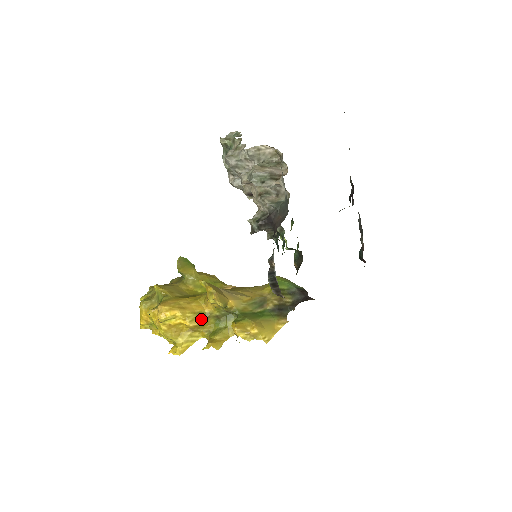
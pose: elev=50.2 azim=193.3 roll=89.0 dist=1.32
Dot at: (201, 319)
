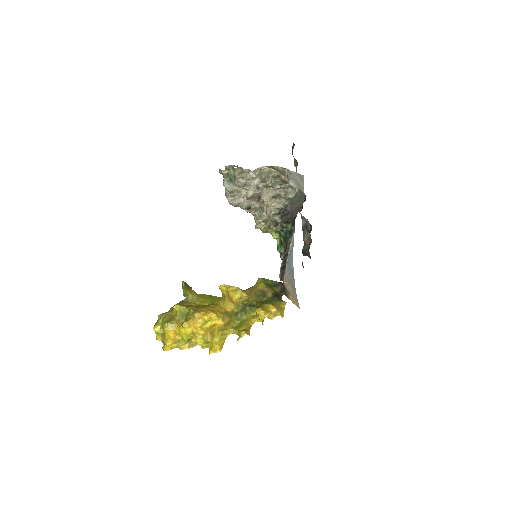
Dot at: (227, 317)
